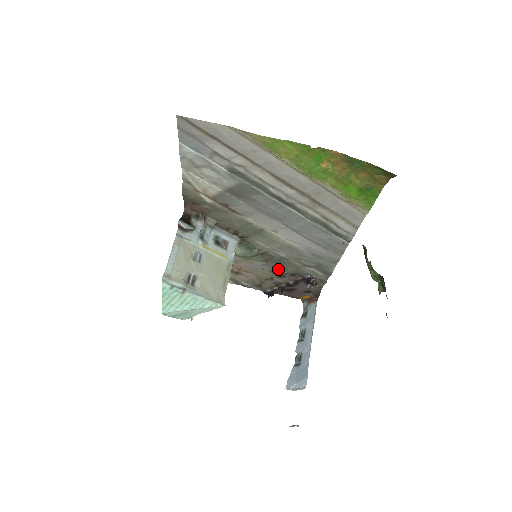
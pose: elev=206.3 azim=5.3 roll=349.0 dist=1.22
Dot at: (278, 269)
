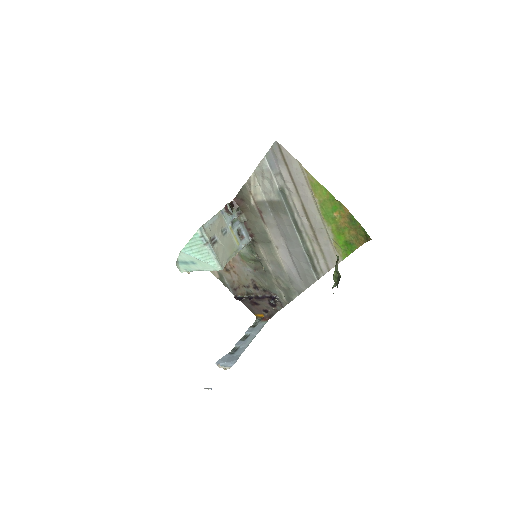
Dot at: (258, 280)
